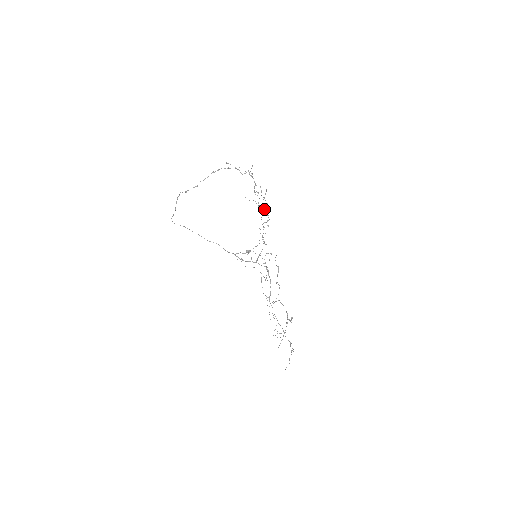
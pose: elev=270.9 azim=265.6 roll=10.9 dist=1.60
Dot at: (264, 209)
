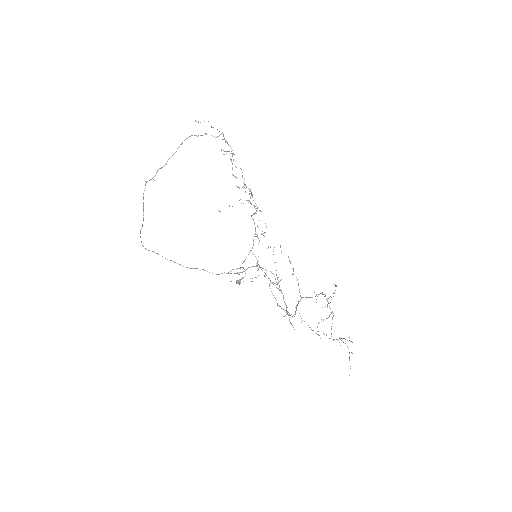
Dot at: (249, 193)
